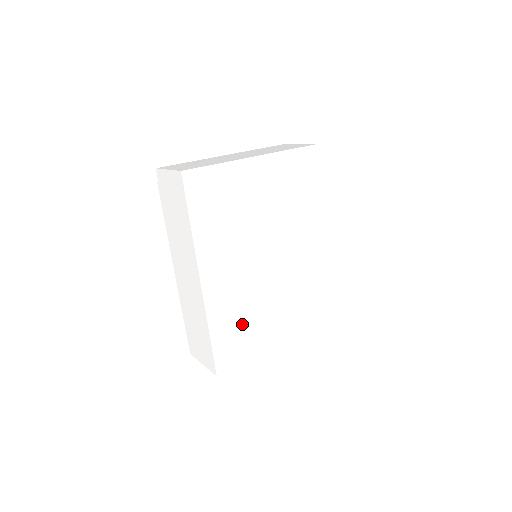
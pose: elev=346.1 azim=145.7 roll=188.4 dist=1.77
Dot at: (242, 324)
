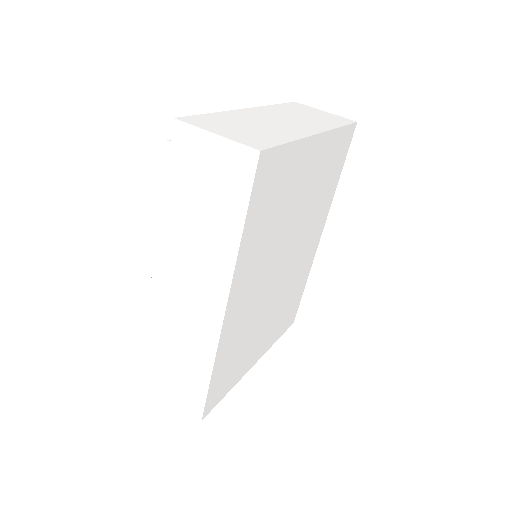
Dot at: (239, 350)
